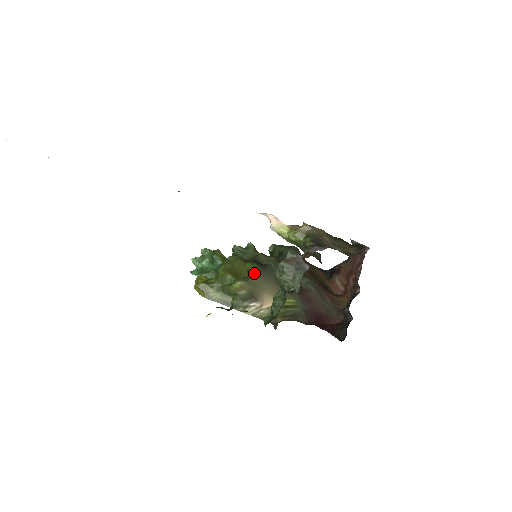
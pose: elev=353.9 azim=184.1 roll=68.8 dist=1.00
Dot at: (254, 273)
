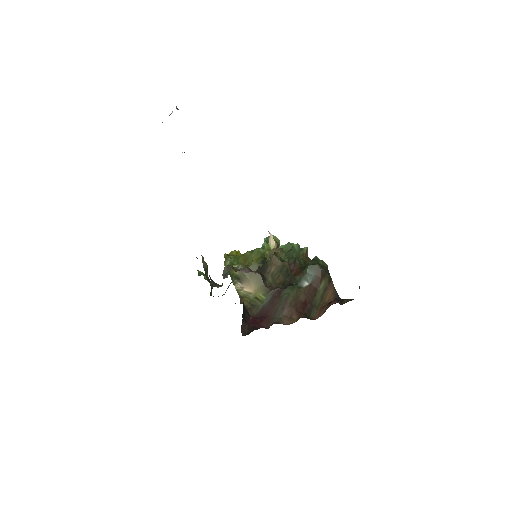
Dot at: (252, 266)
